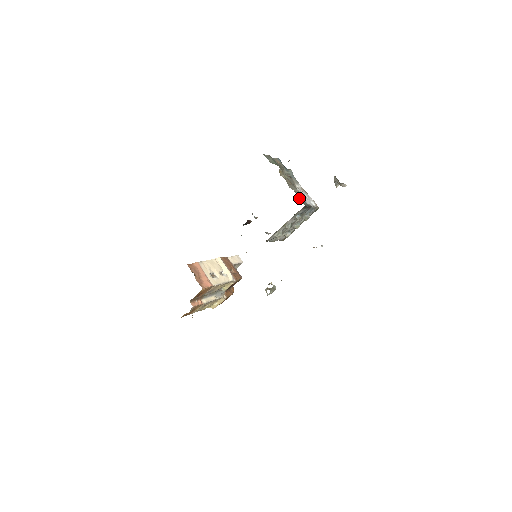
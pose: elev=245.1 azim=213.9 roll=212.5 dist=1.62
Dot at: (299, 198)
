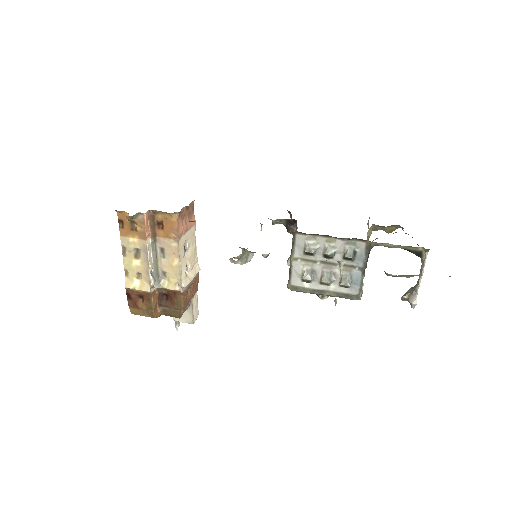
Dot at: occluded
